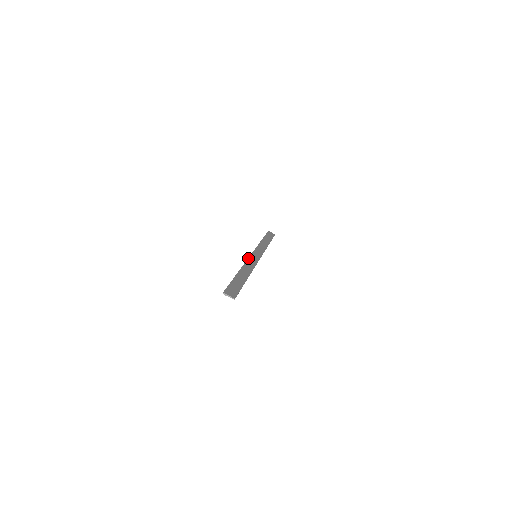
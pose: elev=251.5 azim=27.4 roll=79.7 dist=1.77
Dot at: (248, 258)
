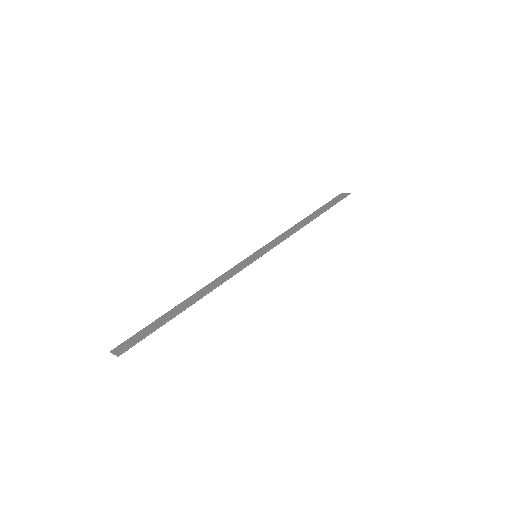
Dot at: (232, 268)
